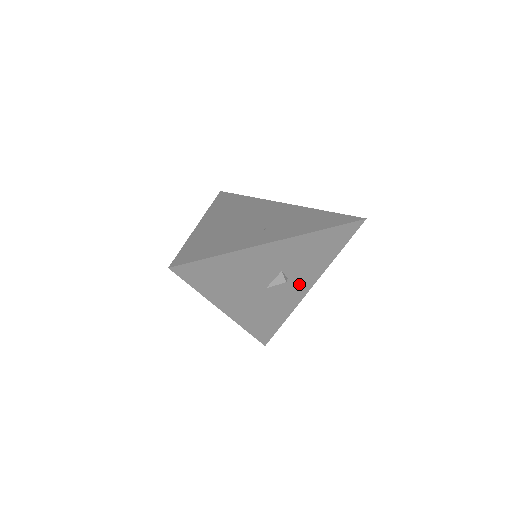
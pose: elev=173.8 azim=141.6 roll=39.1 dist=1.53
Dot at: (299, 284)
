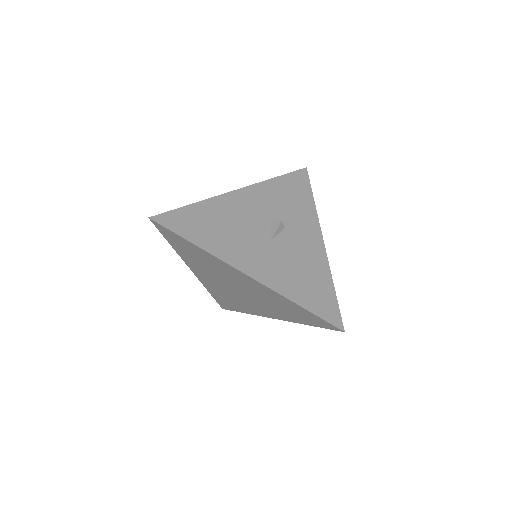
Dot at: (305, 235)
